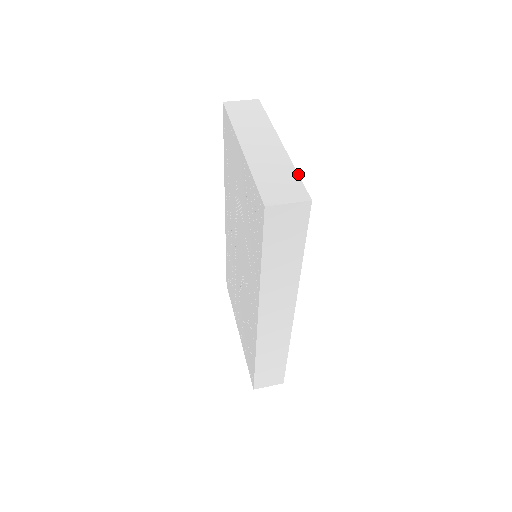
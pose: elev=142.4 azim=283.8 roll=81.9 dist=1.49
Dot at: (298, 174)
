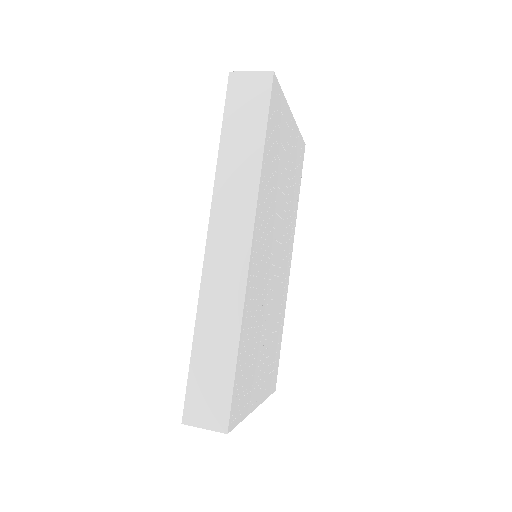
Dot at: (282, 91)
